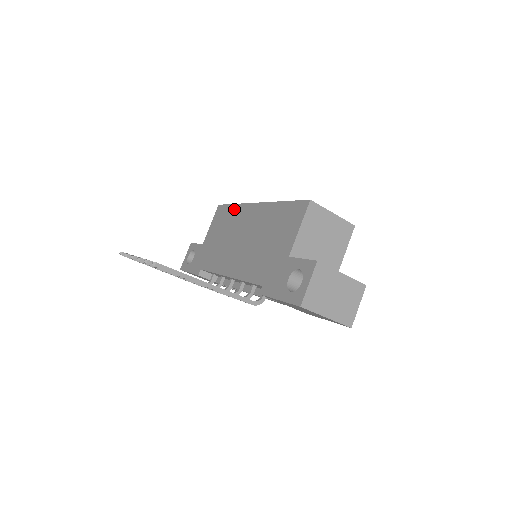
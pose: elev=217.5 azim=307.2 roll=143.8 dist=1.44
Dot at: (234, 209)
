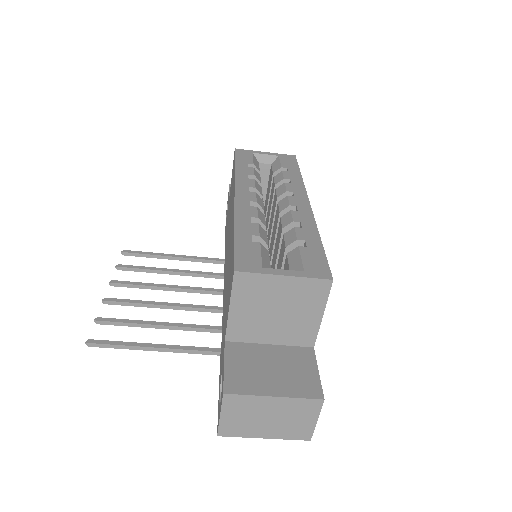
Dot at: (233, 178)
